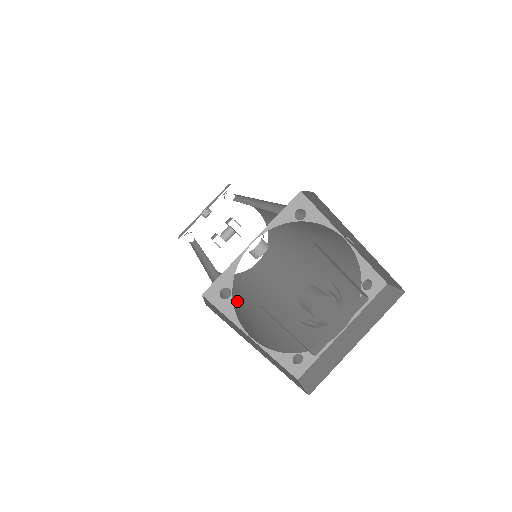
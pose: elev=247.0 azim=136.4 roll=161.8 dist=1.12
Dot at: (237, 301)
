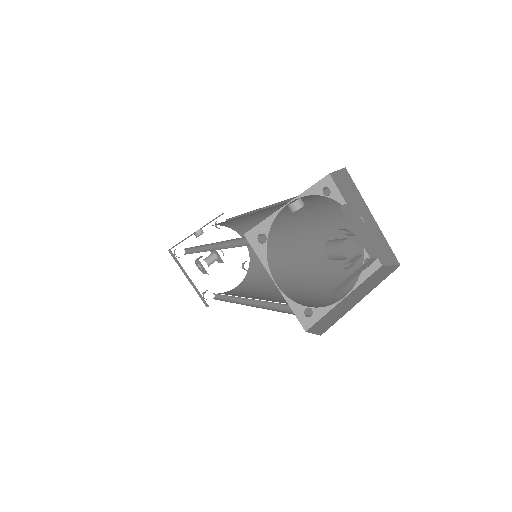
Dot at: occluded
